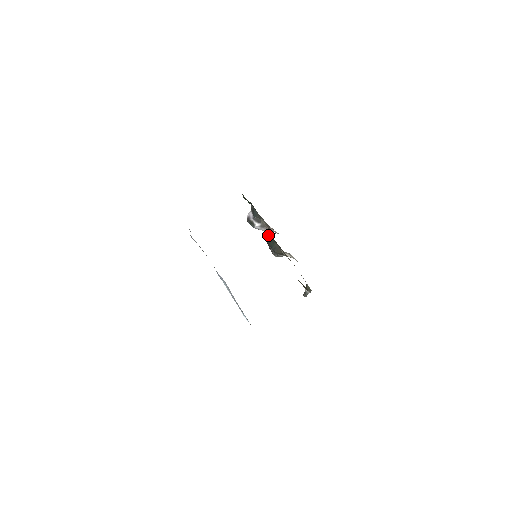
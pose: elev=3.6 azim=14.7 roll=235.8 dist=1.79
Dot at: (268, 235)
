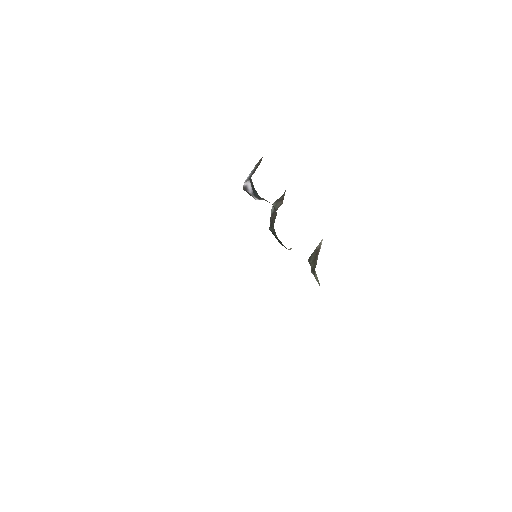
Dot at: (273, 229)
